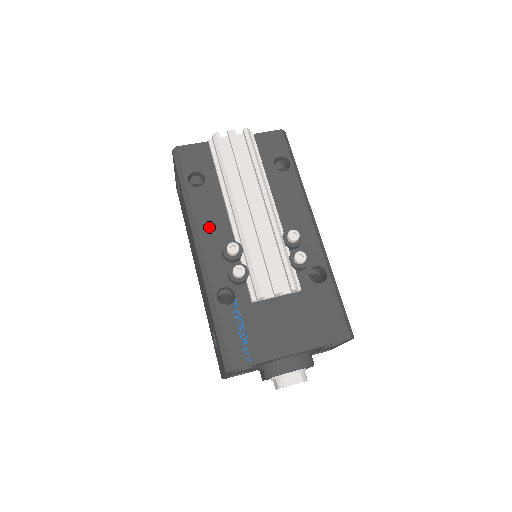
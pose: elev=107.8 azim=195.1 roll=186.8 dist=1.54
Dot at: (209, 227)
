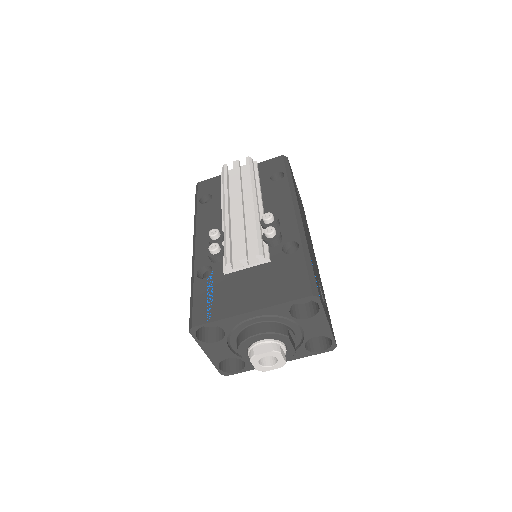
Dot at: (206, 227)
